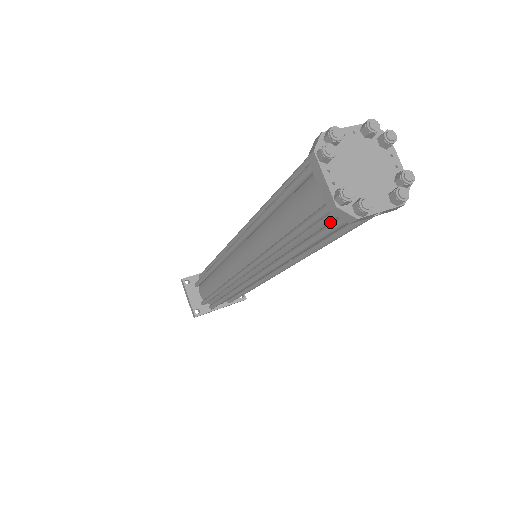
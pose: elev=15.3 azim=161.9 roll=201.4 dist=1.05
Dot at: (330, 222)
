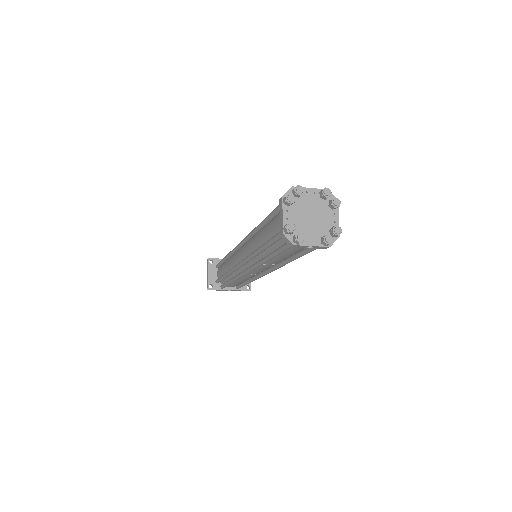
Dot at: (285, 243)
